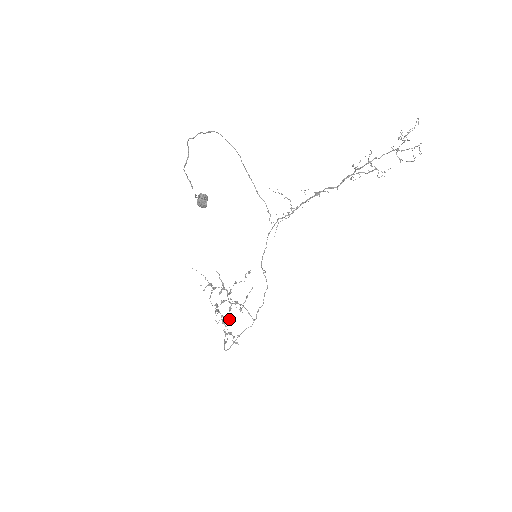
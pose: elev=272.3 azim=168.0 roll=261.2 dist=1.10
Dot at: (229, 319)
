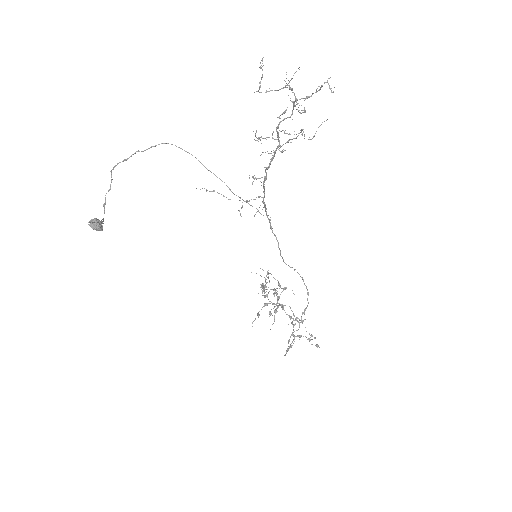
Dot at: occluded
